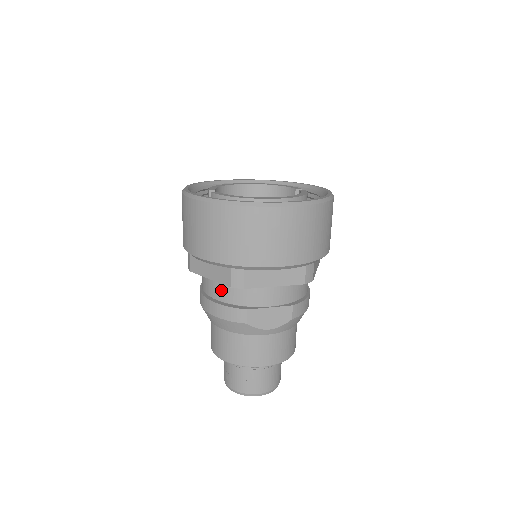
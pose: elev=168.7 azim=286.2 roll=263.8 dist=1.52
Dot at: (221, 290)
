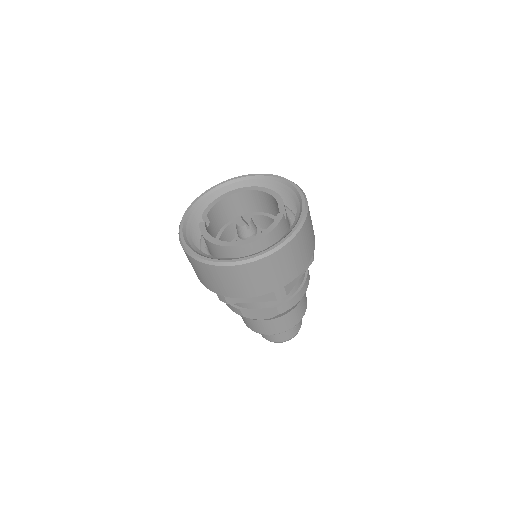
Dot at: occluded
